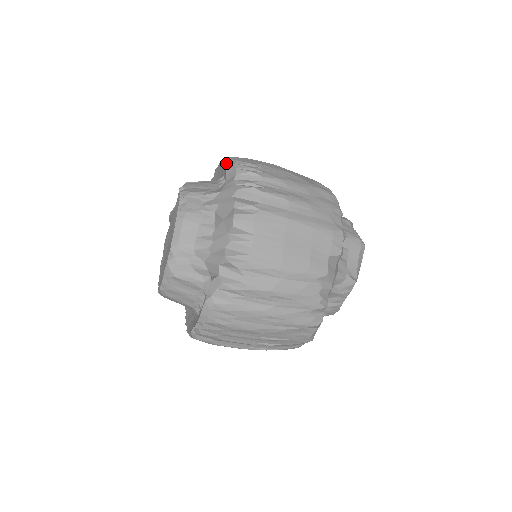
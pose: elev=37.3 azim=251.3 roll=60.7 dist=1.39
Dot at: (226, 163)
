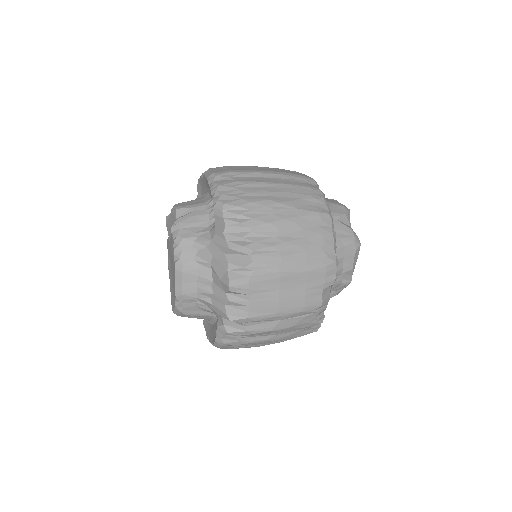
Dot at: (213, 201)
